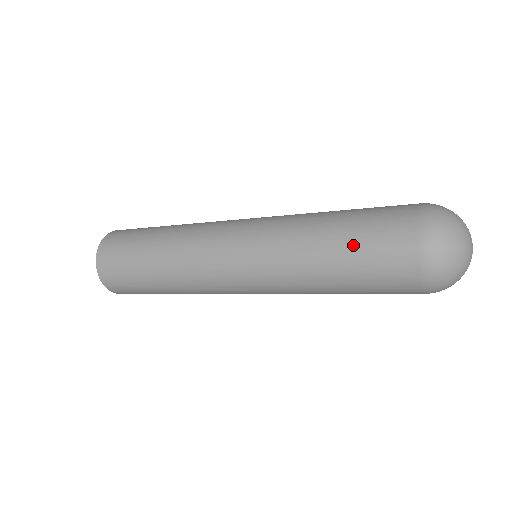
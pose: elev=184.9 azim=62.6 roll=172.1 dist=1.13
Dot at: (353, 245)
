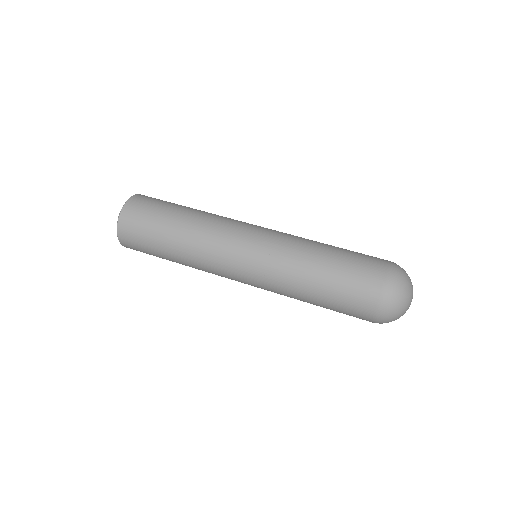
Dot at: (330, 308)
